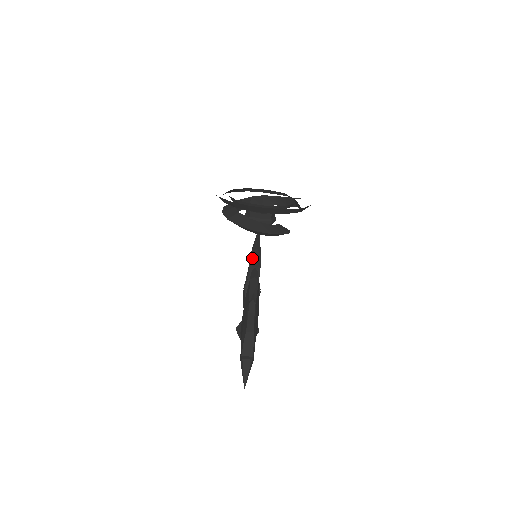
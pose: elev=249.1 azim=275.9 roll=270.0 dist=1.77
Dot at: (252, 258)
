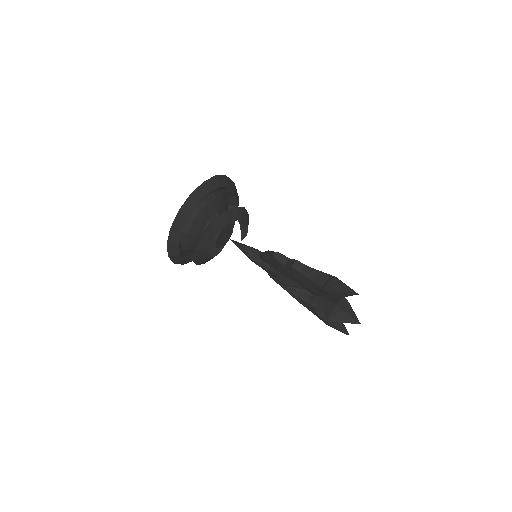
Dot at: (253, 258)
